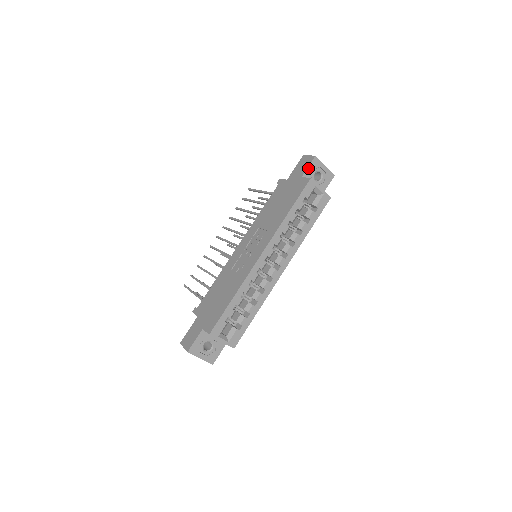
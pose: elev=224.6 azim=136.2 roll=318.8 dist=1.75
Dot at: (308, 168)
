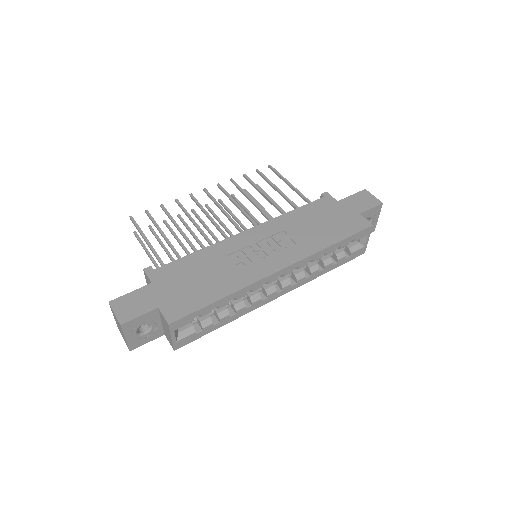
Dot at: (370, 209)
